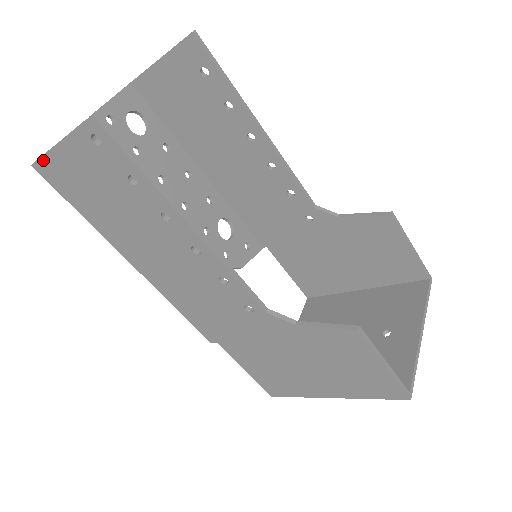
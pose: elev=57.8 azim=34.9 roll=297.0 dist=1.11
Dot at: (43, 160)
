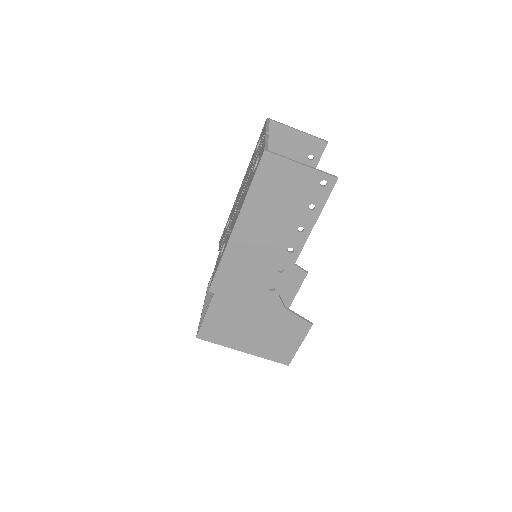
Dot at: (277, 157)
